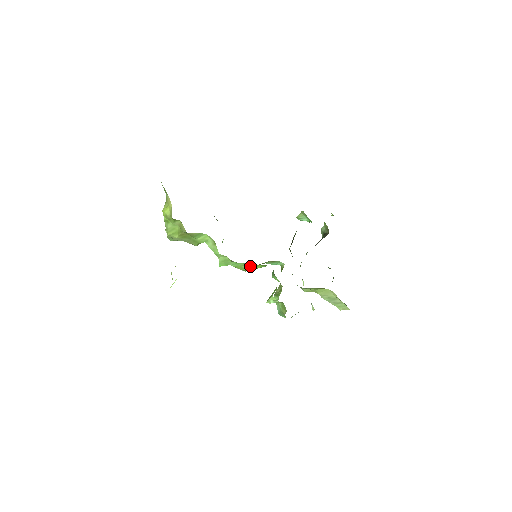
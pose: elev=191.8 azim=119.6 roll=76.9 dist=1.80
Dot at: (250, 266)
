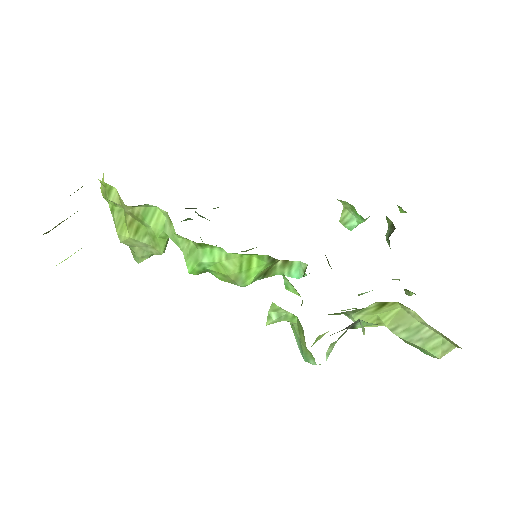
Dot at: (237, 261)
